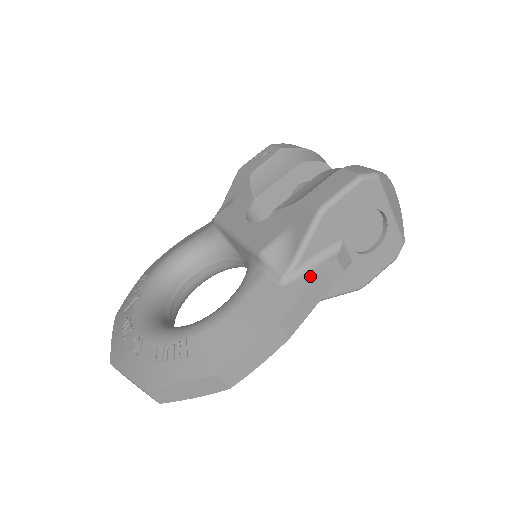
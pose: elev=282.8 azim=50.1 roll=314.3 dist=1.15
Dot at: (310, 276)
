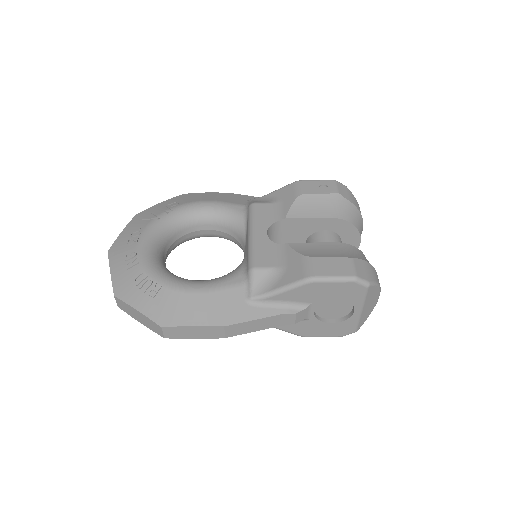
Dot at: (269, 312)
